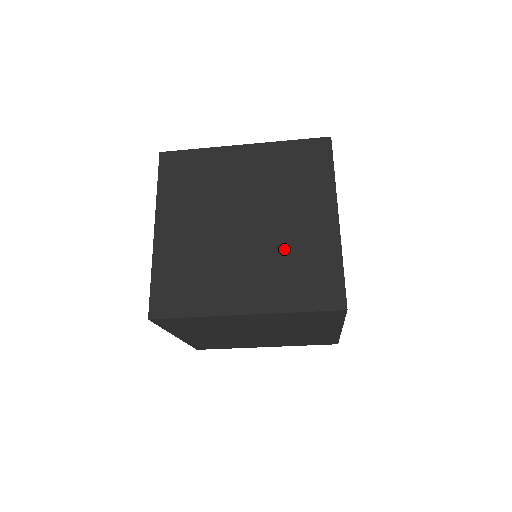
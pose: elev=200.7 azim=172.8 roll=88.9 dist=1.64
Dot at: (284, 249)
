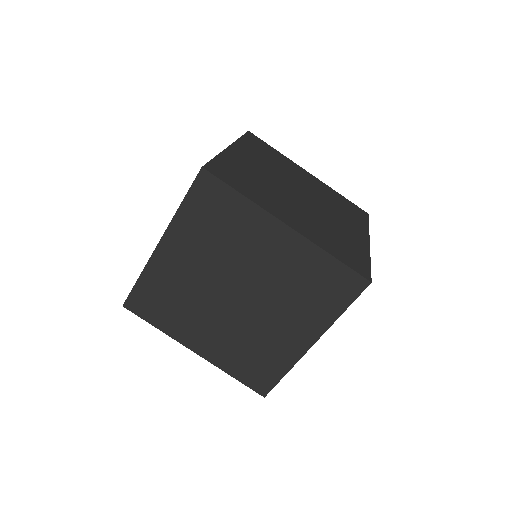
Dot at: (328, 224)
